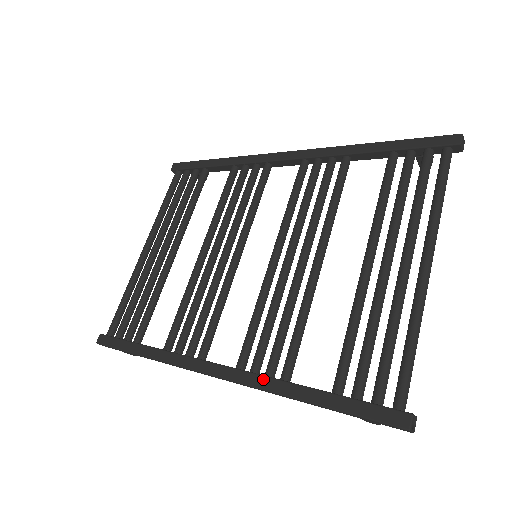
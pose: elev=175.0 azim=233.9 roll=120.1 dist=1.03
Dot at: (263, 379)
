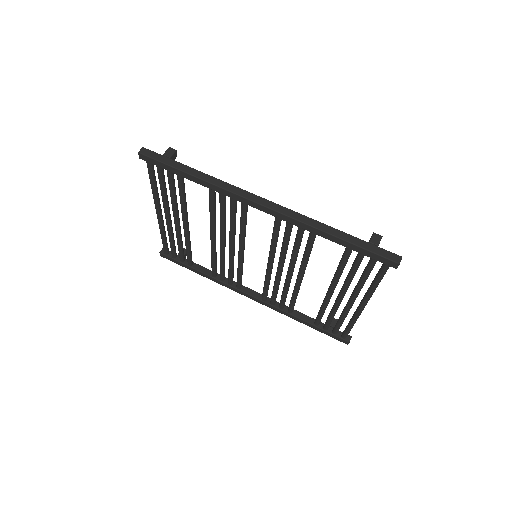
Dot at: (279, 310)
